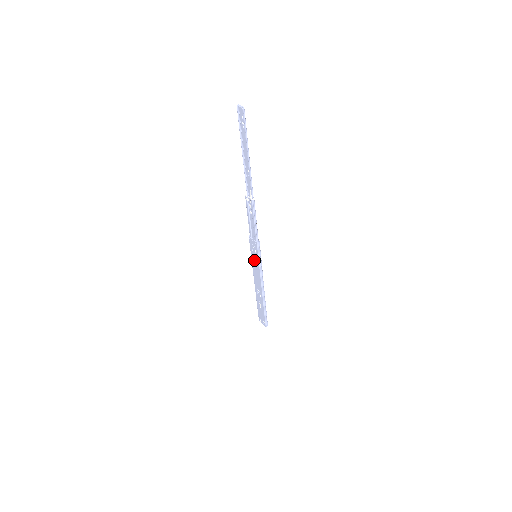
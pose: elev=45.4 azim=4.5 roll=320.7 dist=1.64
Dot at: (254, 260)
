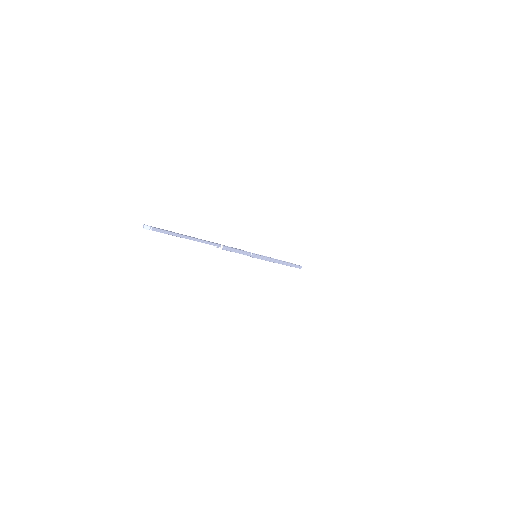
Dot at: occluded
